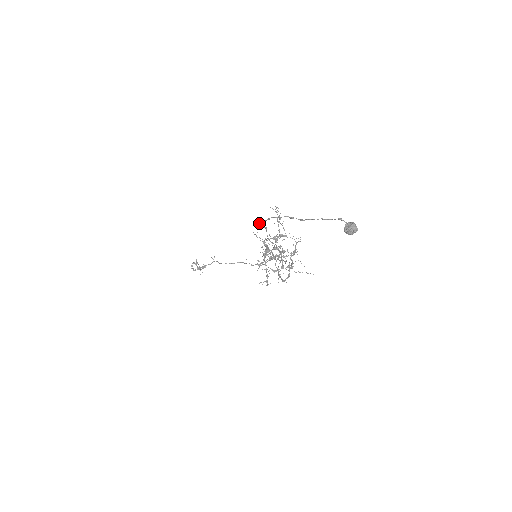
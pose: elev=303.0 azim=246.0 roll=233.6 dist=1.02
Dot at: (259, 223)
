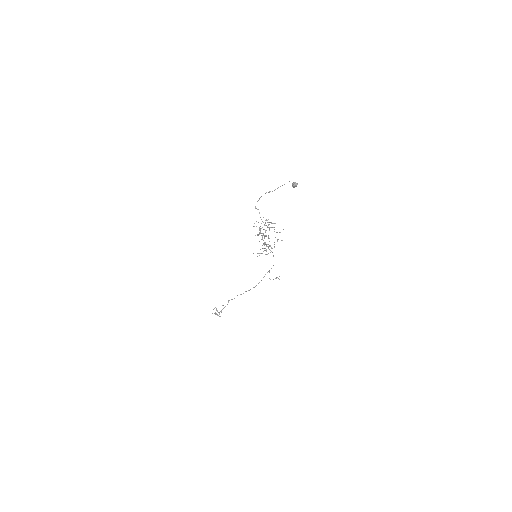
Dot at: occluded
